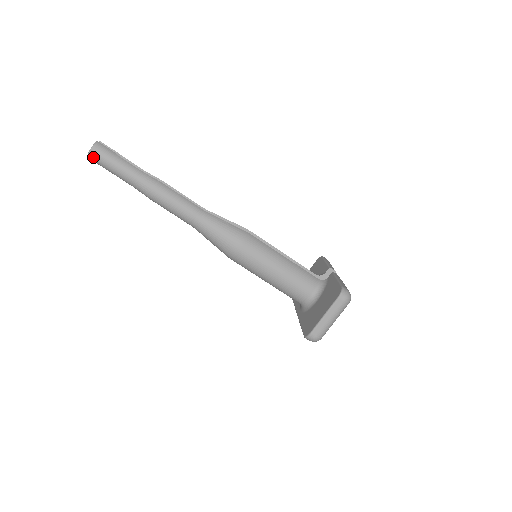
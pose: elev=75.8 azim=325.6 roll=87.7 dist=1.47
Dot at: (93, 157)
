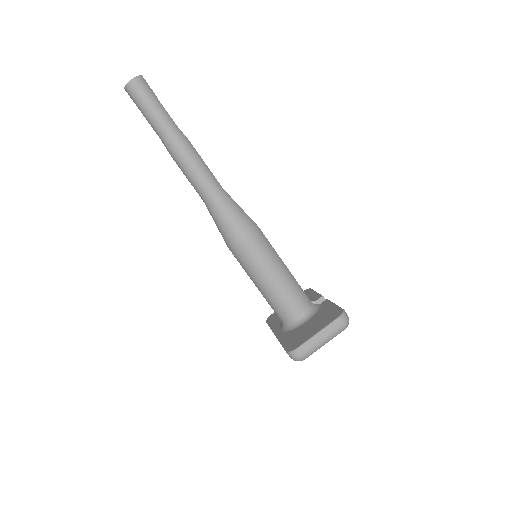
Dot at: (131, 88)
